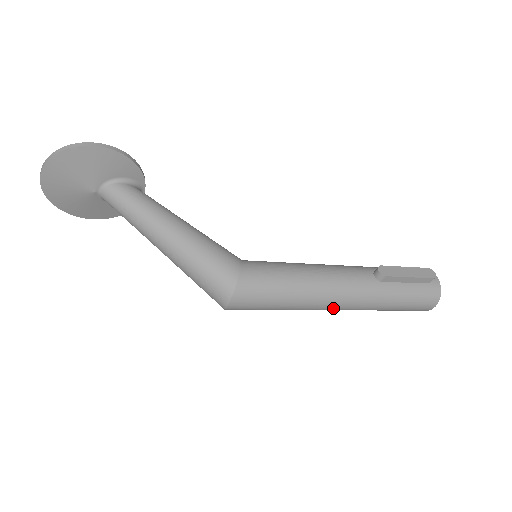
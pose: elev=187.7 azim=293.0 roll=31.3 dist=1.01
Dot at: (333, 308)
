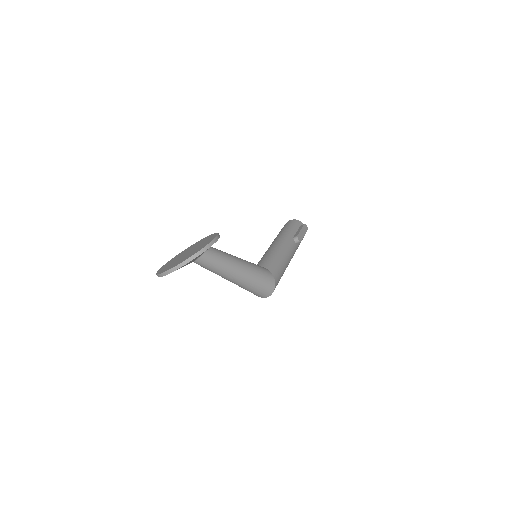
Dot at: occluded
